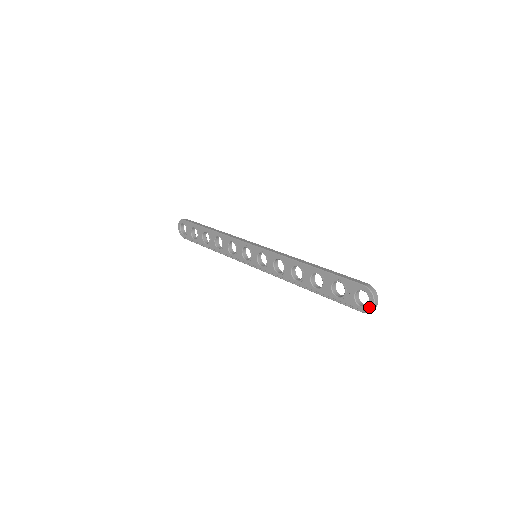
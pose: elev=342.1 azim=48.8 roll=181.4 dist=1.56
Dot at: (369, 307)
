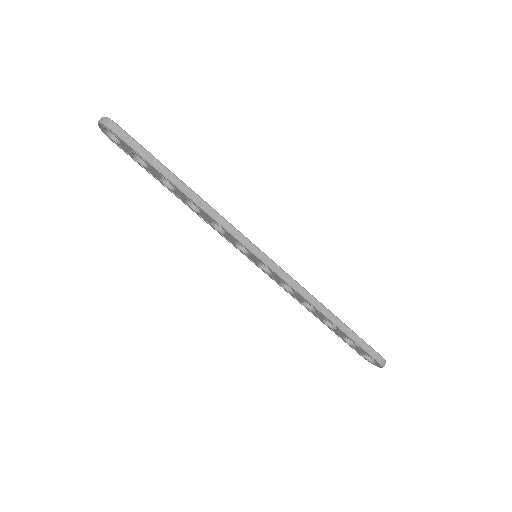
Dot at: (373, 364)
